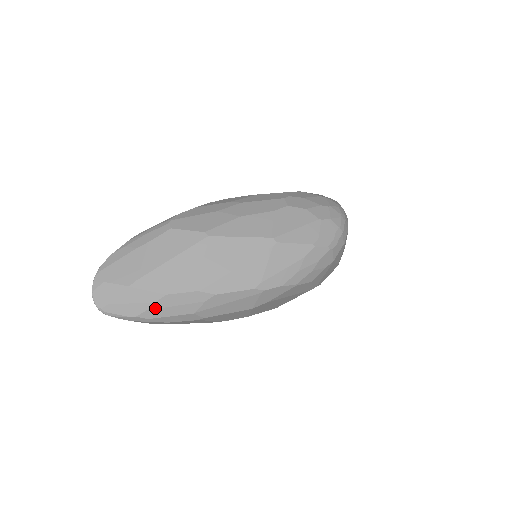
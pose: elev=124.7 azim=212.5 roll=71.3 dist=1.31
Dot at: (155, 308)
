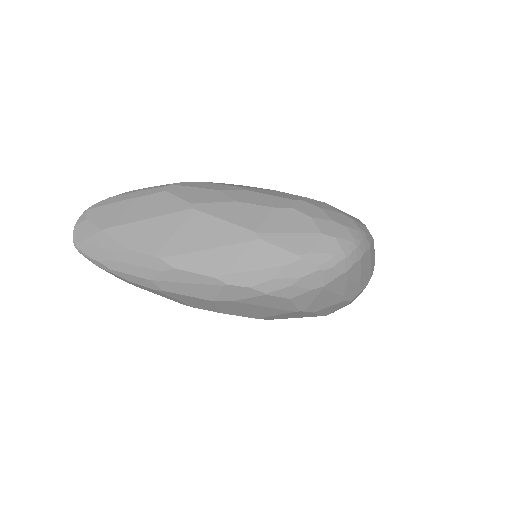
Dot at: (117, 260)
